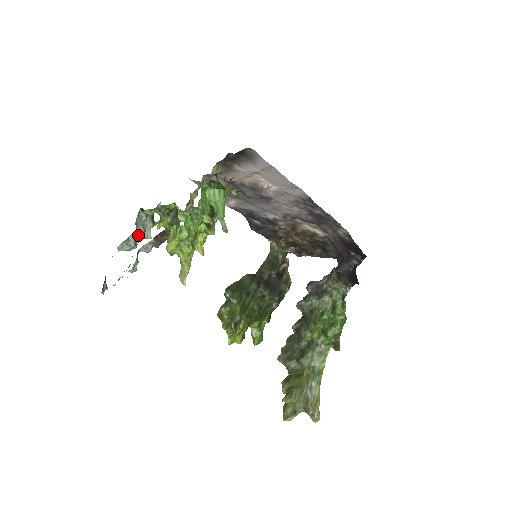
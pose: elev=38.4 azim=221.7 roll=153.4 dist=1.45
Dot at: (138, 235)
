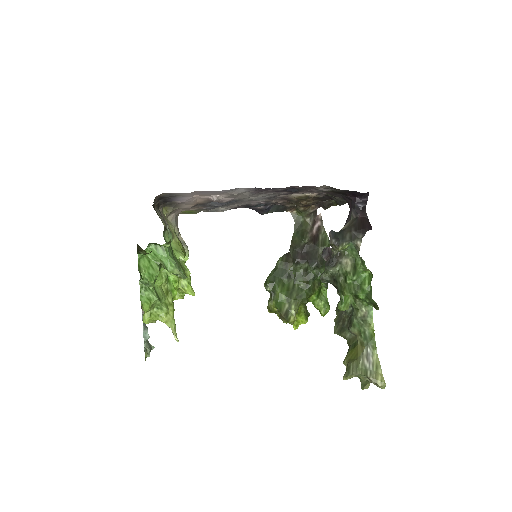
Dot at: occluded
